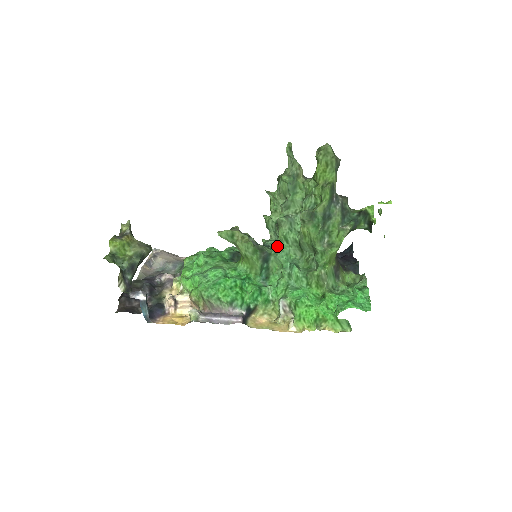
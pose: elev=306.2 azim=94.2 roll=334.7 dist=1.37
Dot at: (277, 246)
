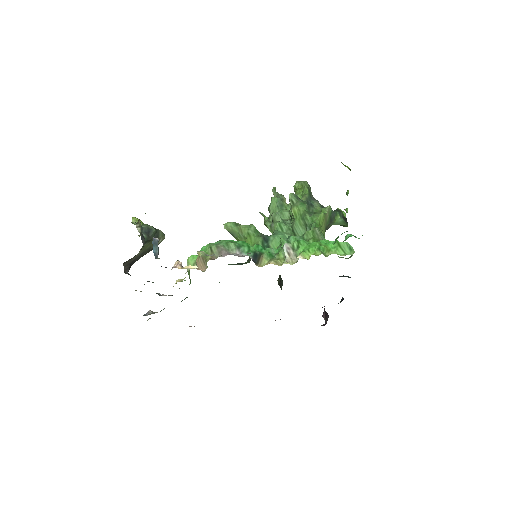
Dot at: (274, 232)
